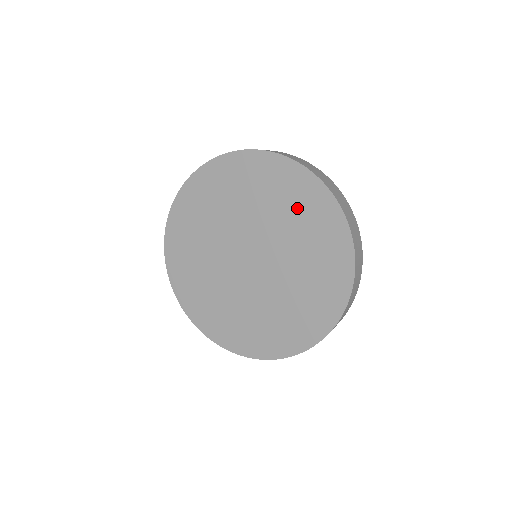
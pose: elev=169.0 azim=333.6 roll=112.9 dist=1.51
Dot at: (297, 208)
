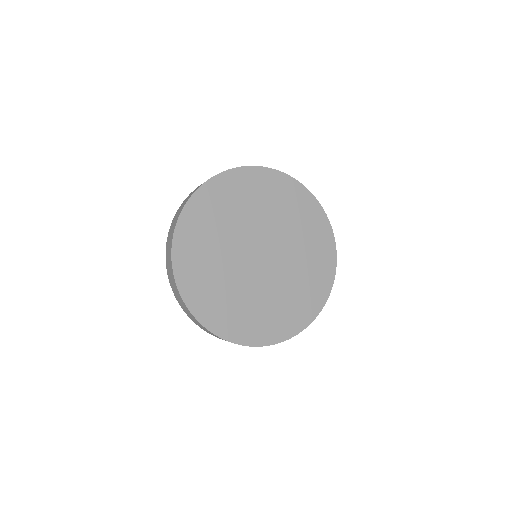
Dot at: (309, 233)
